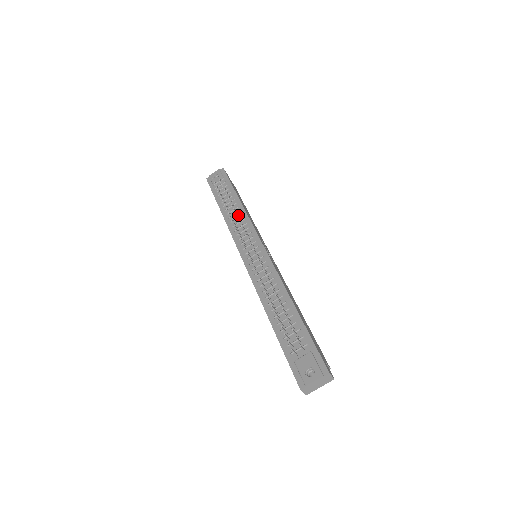
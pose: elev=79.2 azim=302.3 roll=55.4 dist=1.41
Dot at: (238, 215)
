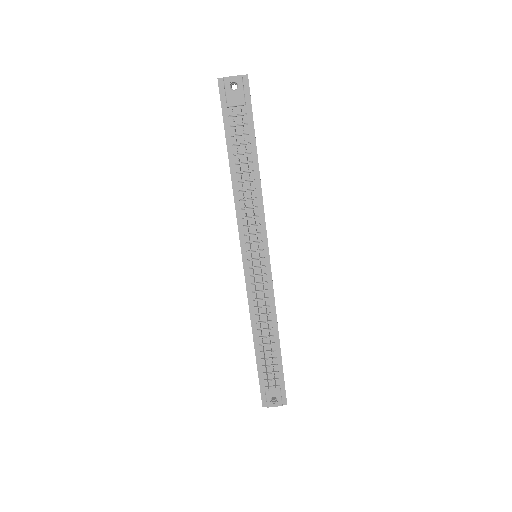
Dot at: (252, 195)
